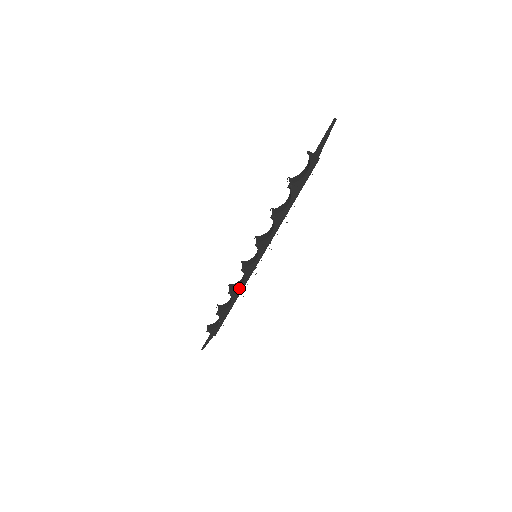
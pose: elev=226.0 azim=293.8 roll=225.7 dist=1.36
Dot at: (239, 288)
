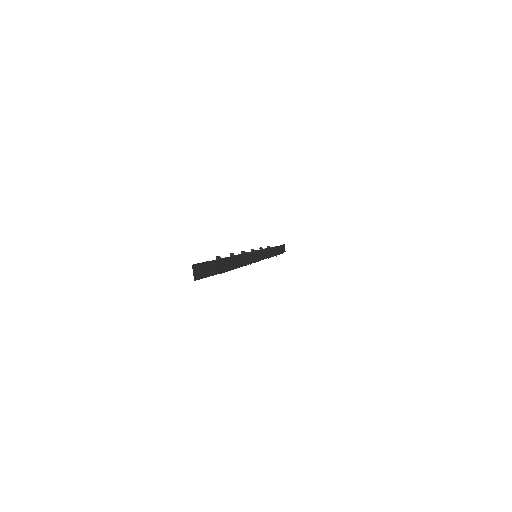
Dot at: occluded
